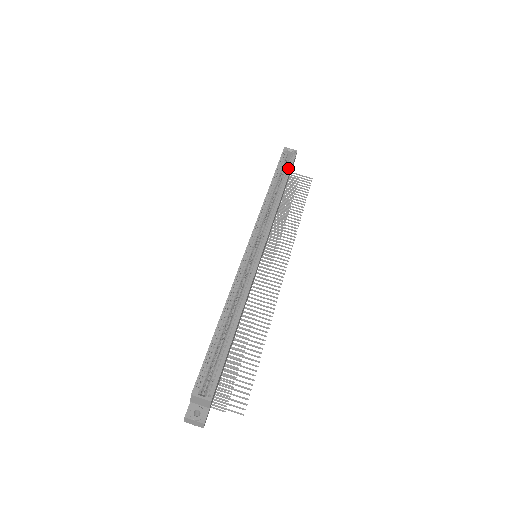
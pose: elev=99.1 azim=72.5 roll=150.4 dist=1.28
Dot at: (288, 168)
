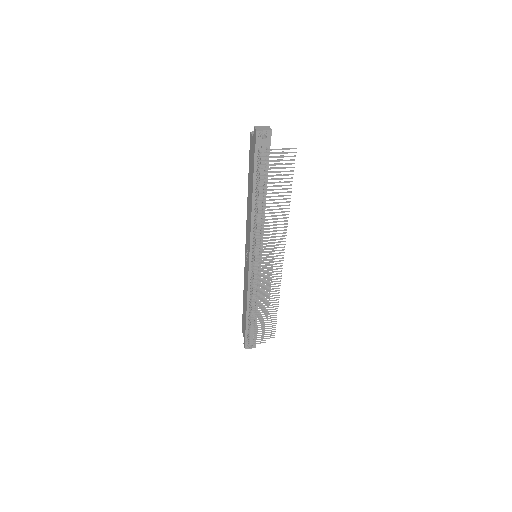
Dot at: occluded
